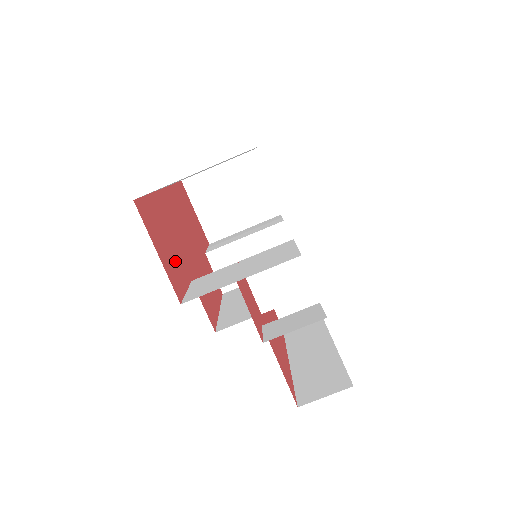
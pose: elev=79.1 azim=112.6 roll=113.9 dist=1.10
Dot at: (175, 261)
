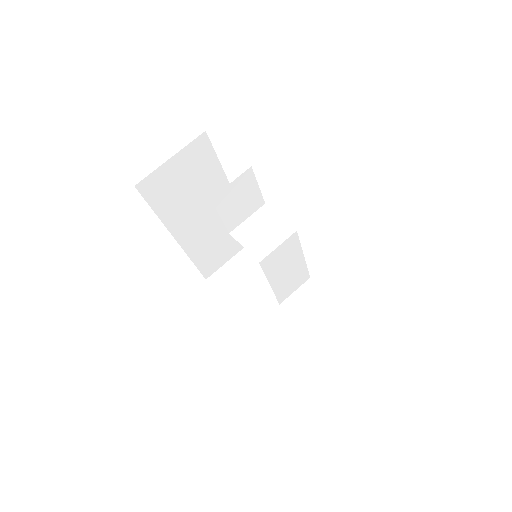
Dot at: occluded
